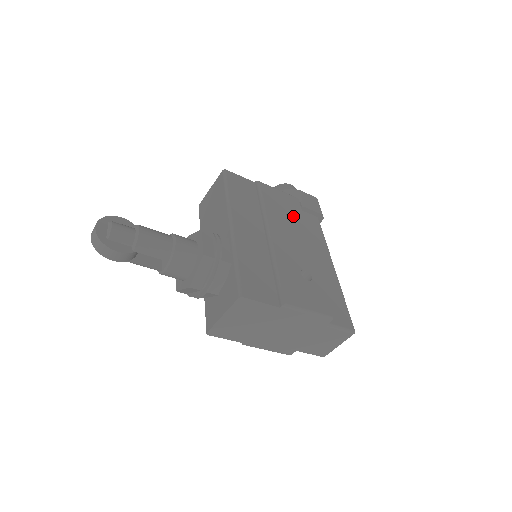
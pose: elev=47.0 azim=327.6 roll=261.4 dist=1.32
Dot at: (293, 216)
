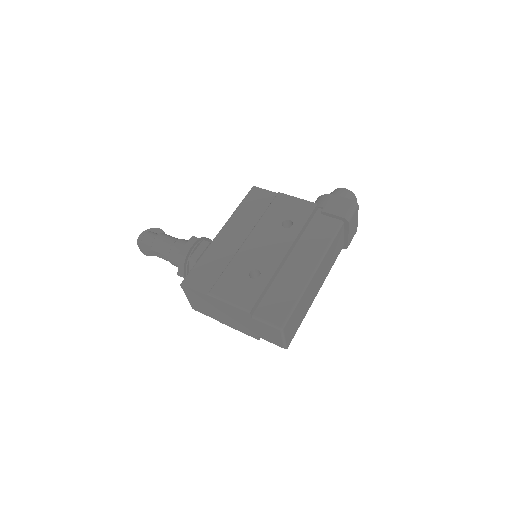
Dot at: (292, 222)
